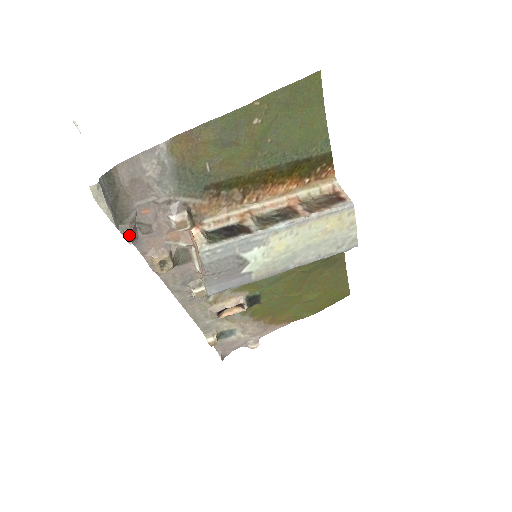
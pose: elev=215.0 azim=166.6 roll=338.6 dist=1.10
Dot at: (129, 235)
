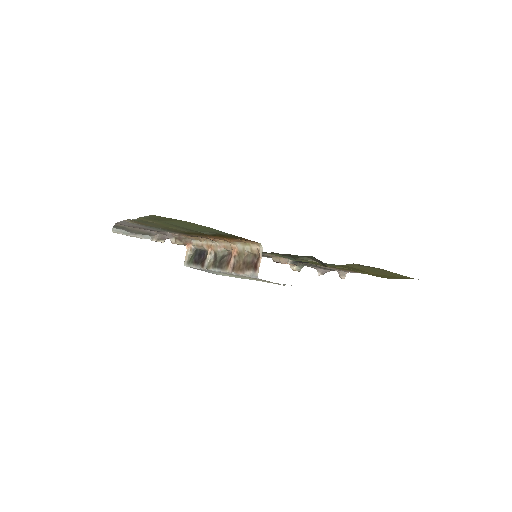
Dot at: (156, 241)
